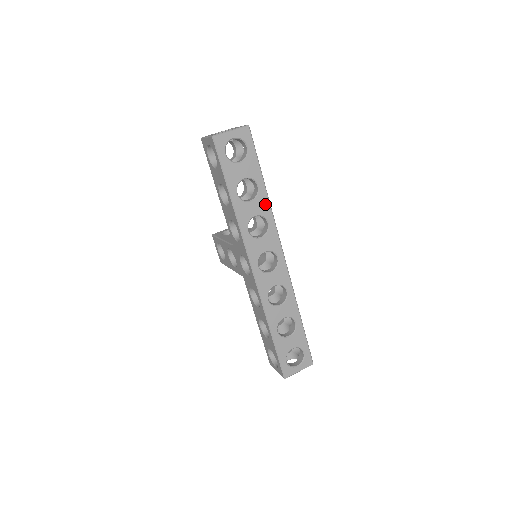
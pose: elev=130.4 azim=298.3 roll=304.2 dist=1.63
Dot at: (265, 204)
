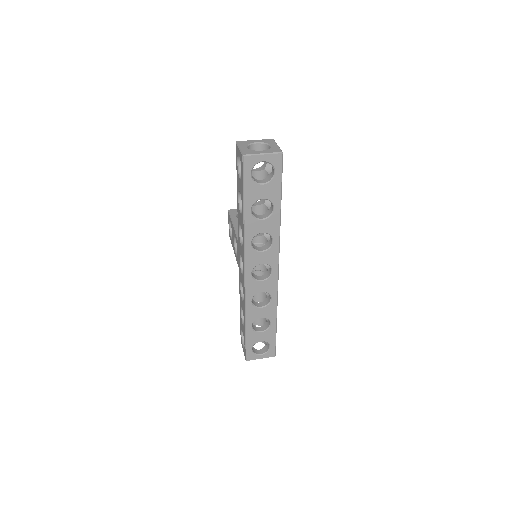
Dot at: (275, 225)
